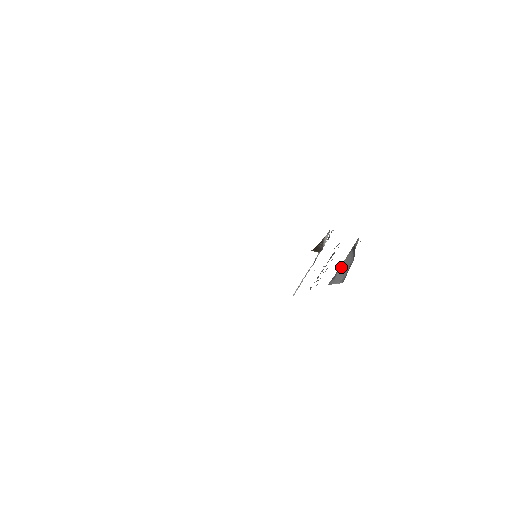
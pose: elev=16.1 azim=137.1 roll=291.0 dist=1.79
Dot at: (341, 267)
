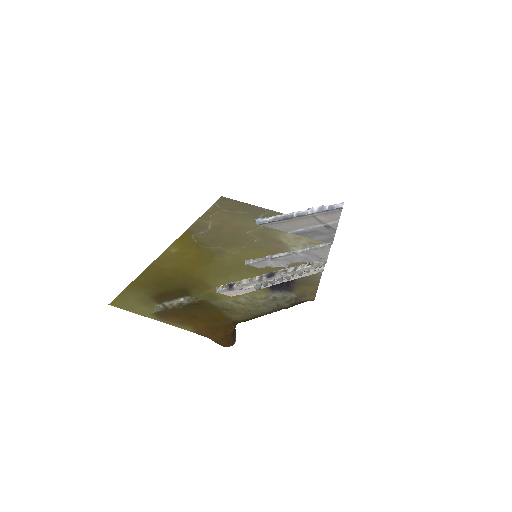
Dot at: occluded
